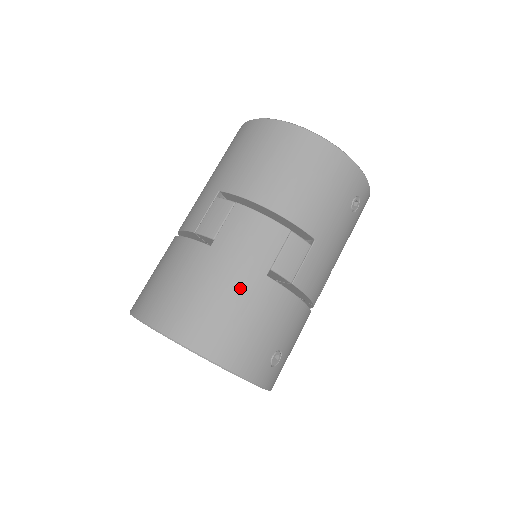
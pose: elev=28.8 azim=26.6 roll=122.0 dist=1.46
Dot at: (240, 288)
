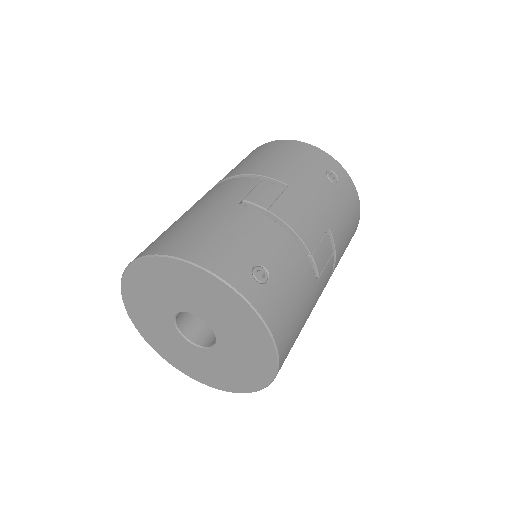
Dot at: (211, 213)
